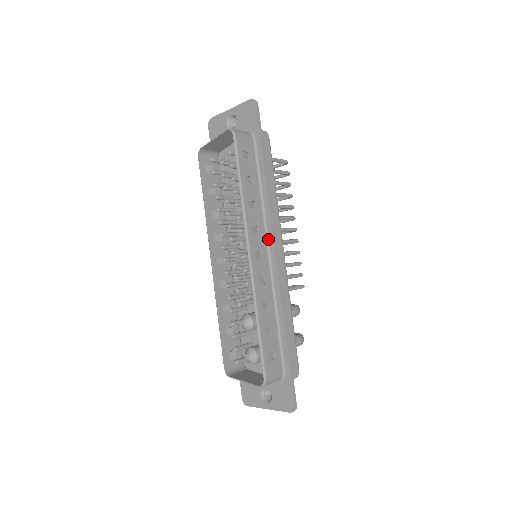
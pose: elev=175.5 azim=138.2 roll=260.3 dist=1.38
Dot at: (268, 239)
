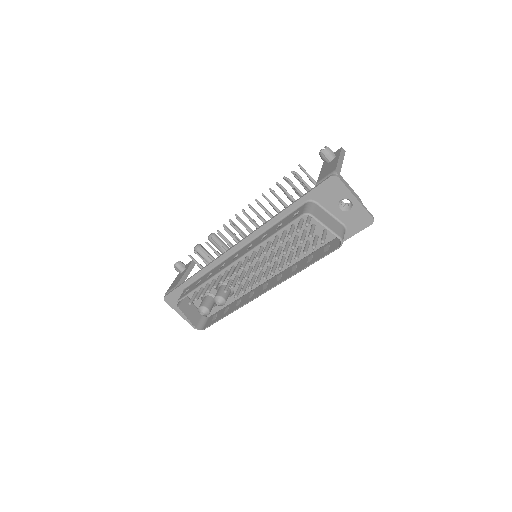
Dot at: occluded
